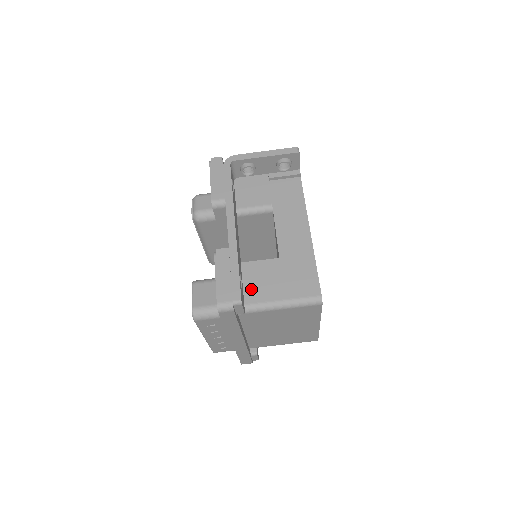
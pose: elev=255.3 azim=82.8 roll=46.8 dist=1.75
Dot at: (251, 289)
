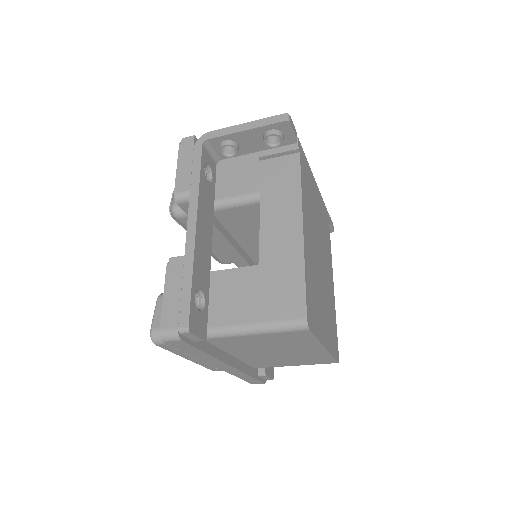
Dot at: (220, 307)
